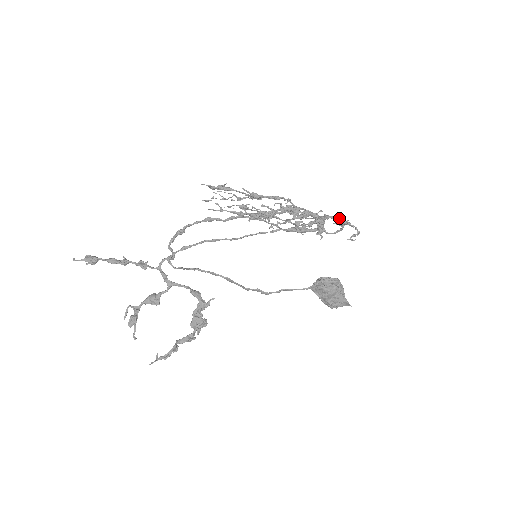
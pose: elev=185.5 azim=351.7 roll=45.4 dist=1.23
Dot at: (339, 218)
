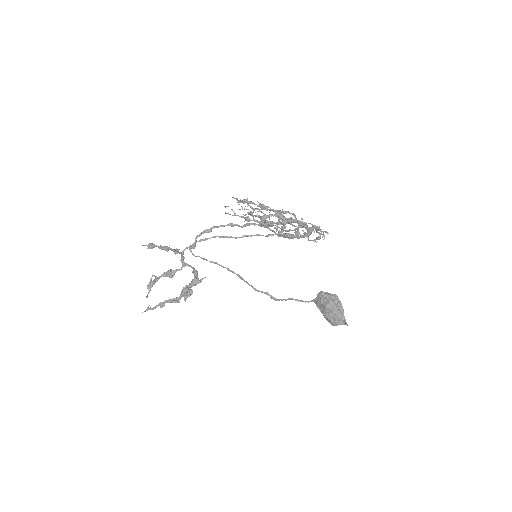
Dot at: (312, 224)
